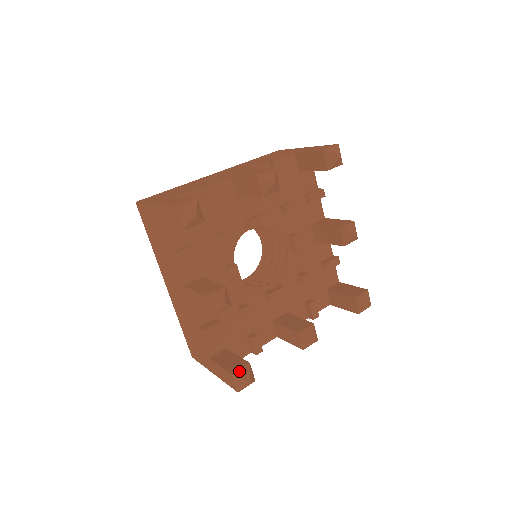
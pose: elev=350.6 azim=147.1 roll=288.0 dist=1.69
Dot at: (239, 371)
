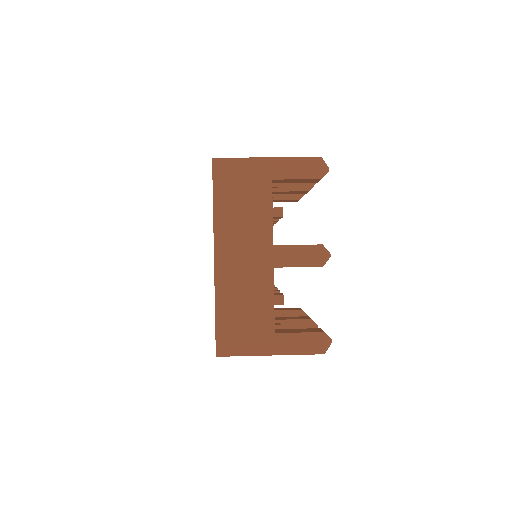
Dot at: occluded
